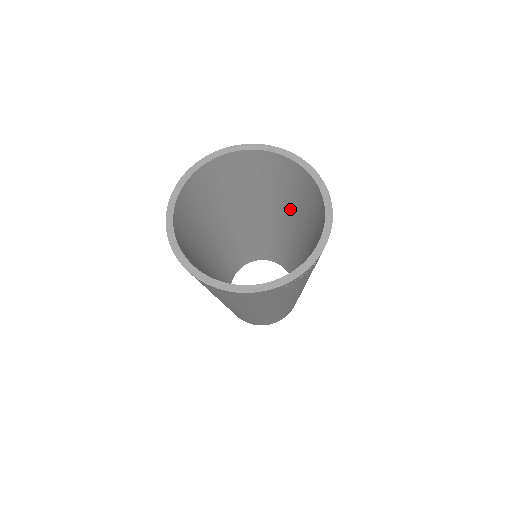
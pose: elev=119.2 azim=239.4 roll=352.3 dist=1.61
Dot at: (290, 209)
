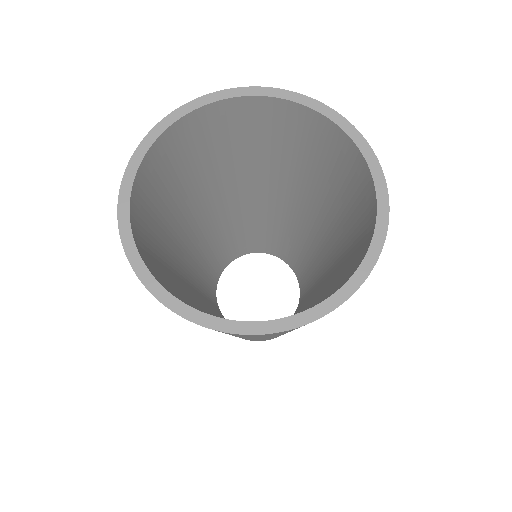
Dot at: (274, 174)
